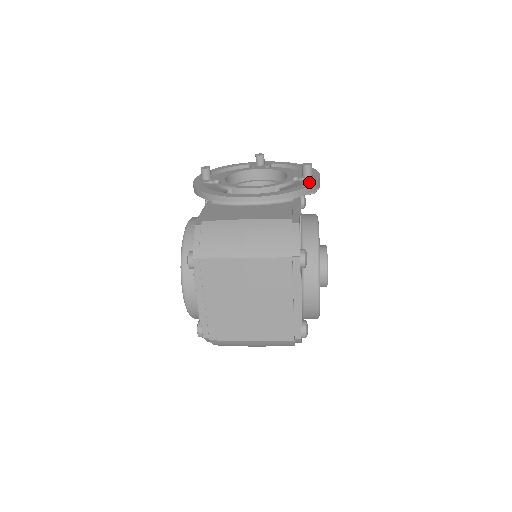
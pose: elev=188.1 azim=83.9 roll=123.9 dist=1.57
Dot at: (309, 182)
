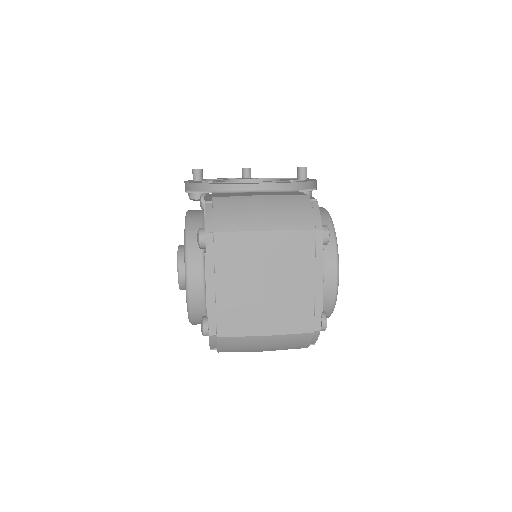
Dot at: (309, 180)
